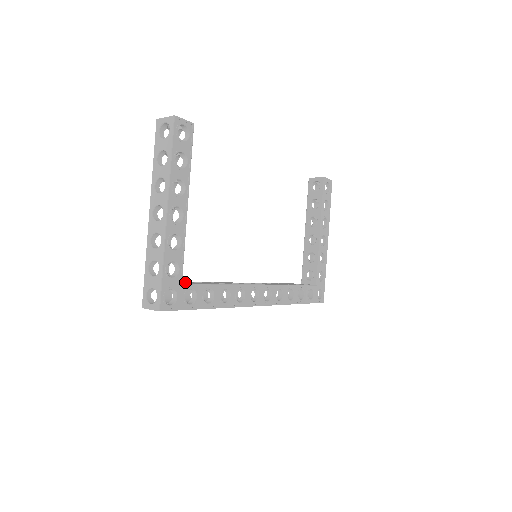
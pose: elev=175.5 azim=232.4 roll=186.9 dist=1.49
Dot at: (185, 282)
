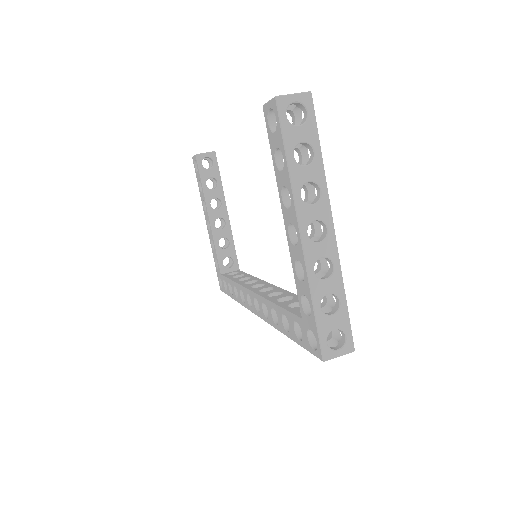
Dot at: occluded
